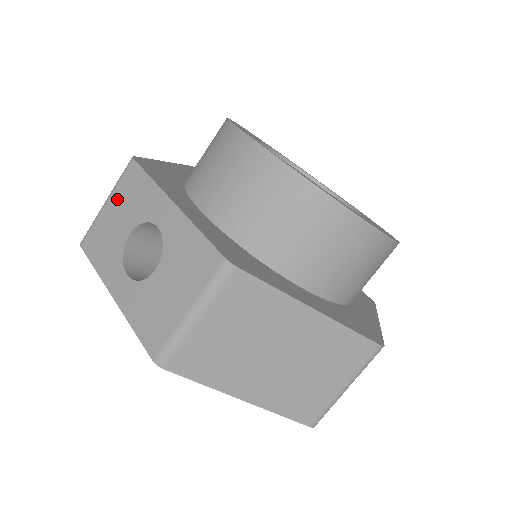
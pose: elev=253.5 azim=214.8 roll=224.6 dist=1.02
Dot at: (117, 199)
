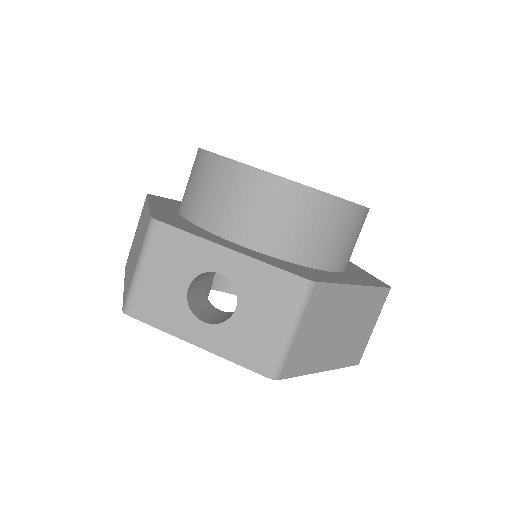
Dot at: (155, 261)
